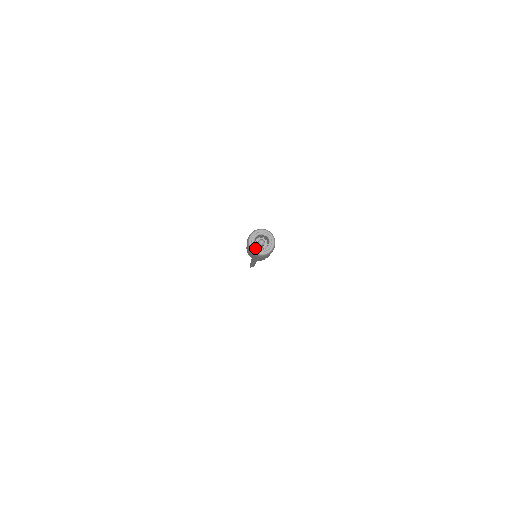
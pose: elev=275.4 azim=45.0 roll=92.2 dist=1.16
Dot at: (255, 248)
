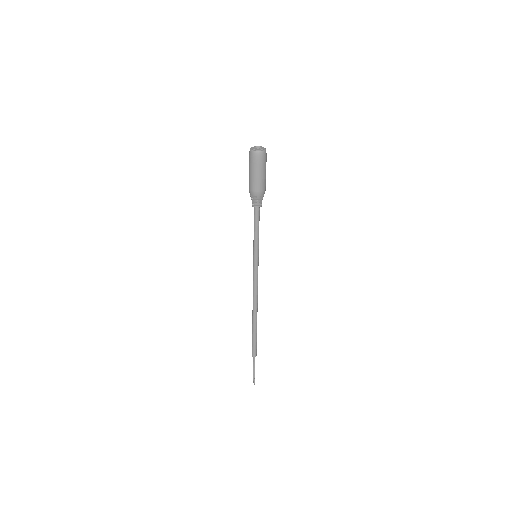
Dot at: (259, 150)
